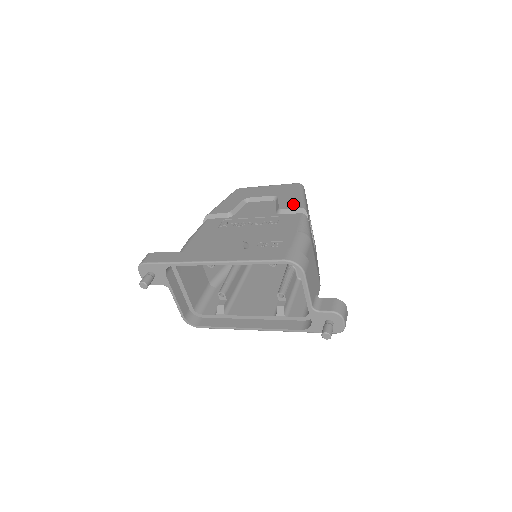
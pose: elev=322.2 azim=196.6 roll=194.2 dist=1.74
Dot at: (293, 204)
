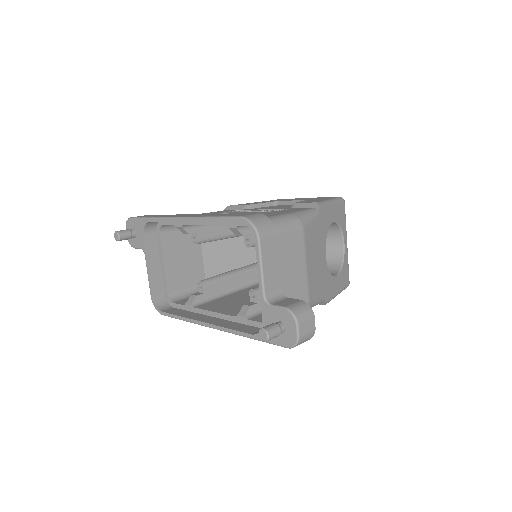
Dot at: (312, 201)
